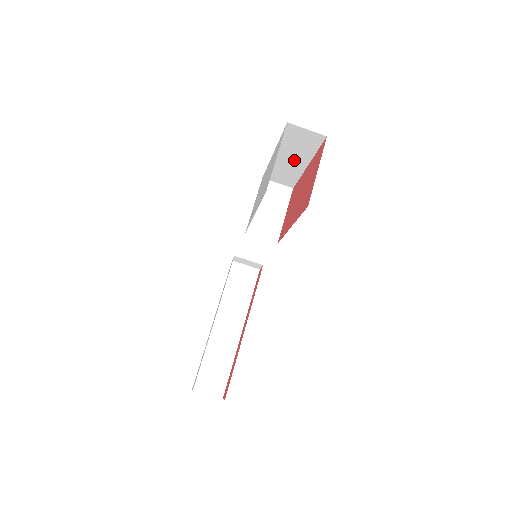
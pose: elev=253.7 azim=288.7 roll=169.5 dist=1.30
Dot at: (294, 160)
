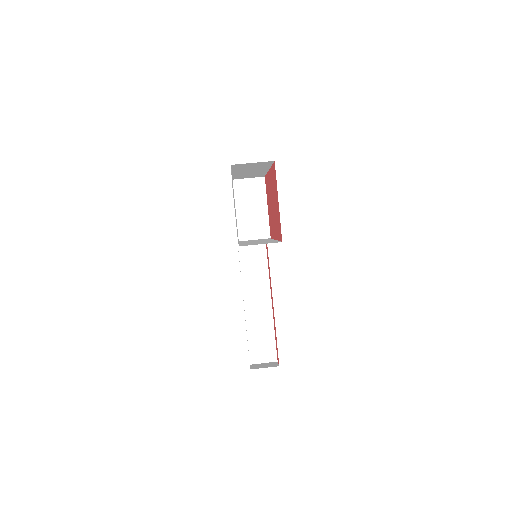
Dot at: (254, 171)
